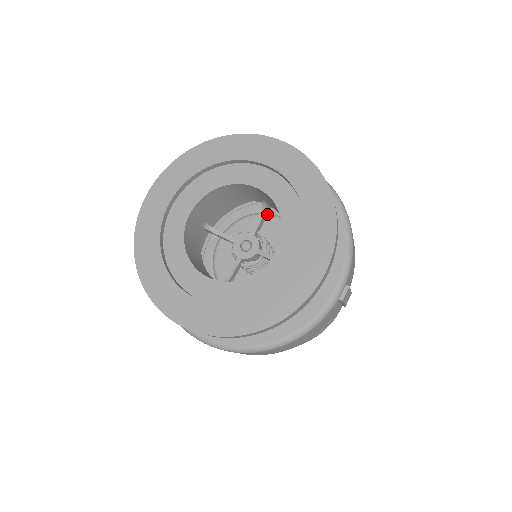
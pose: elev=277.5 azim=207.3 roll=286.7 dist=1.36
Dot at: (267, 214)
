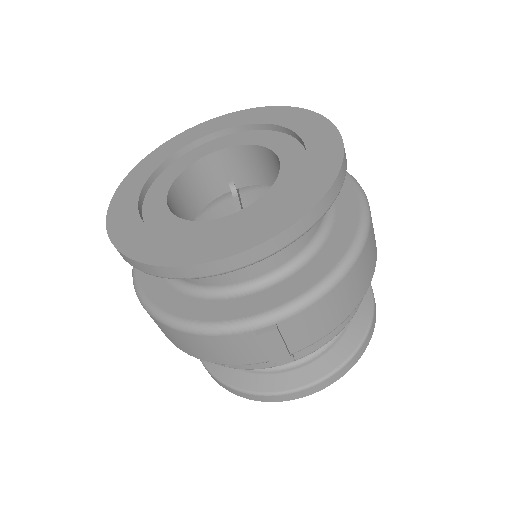
Dot at: occluded
